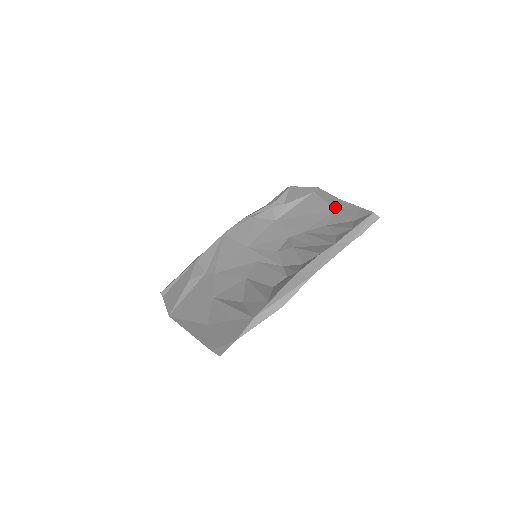
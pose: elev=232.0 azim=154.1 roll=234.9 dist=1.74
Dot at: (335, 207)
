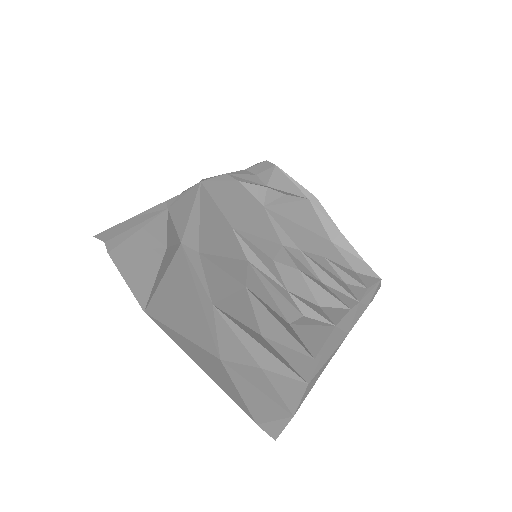
Dot at: (332, 238)
